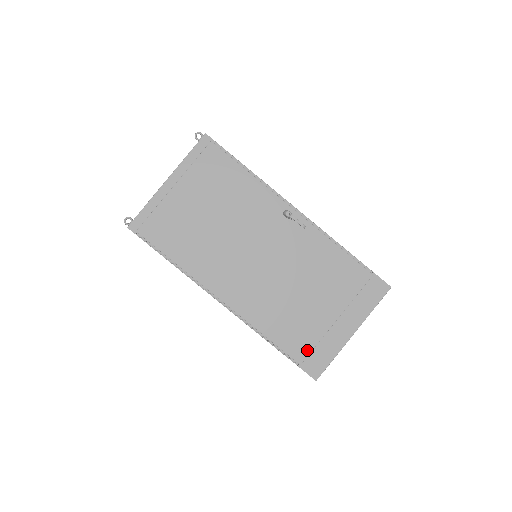
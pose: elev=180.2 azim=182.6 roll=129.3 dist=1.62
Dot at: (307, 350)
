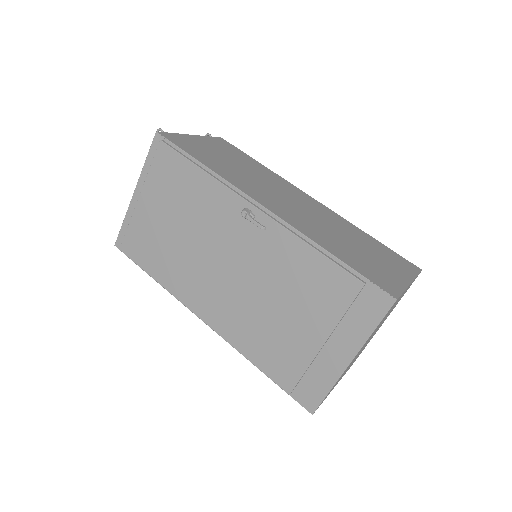
Dot at: (294, 378)
